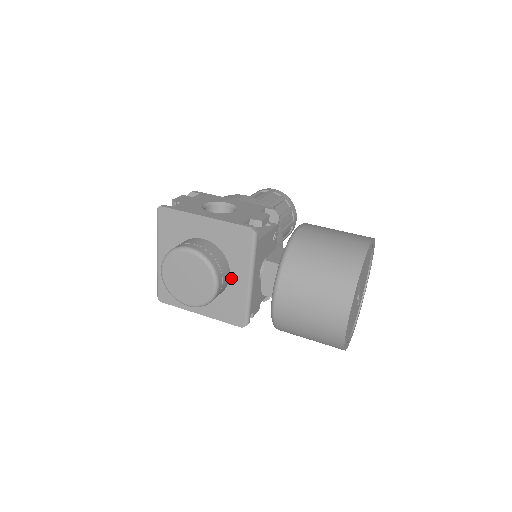
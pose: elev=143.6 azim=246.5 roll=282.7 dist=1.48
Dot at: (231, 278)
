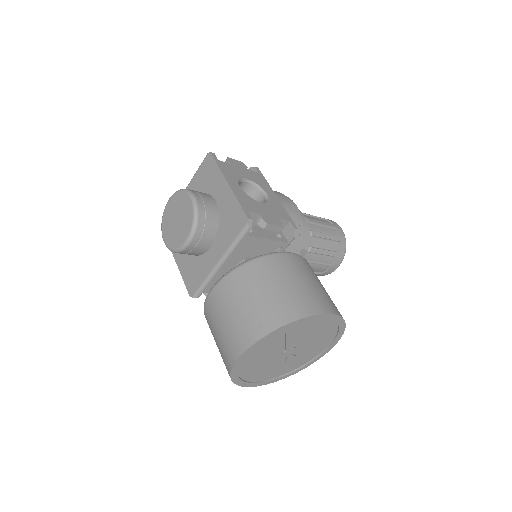
Dot at: (210, 249)
